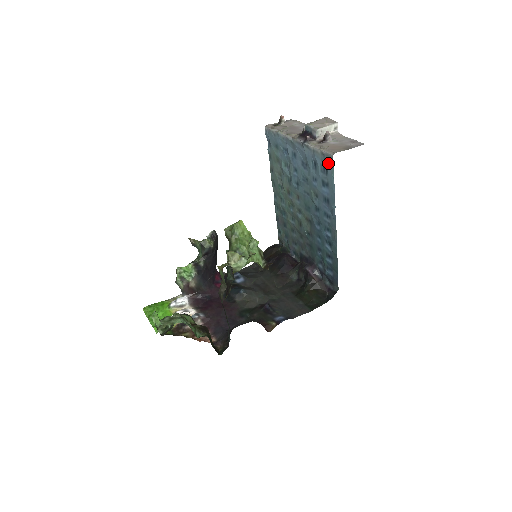
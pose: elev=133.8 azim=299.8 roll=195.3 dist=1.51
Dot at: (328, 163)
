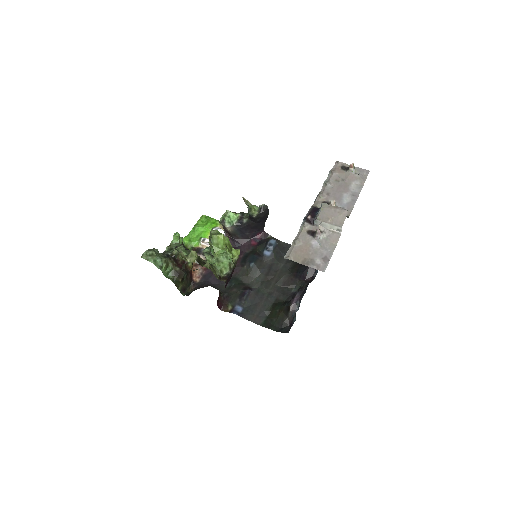
Dot at: occluded
